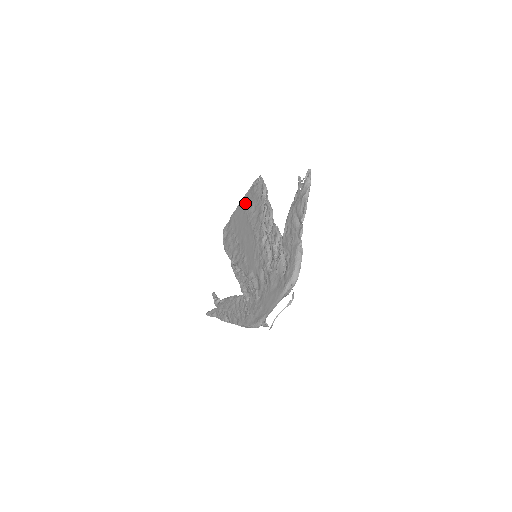
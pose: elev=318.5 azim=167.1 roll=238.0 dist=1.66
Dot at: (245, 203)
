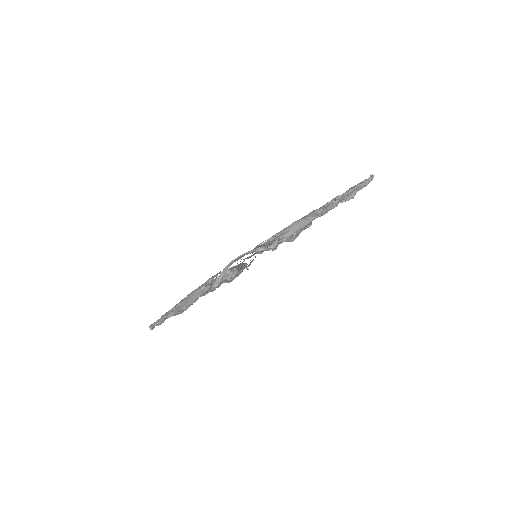
Dot at: occluded
